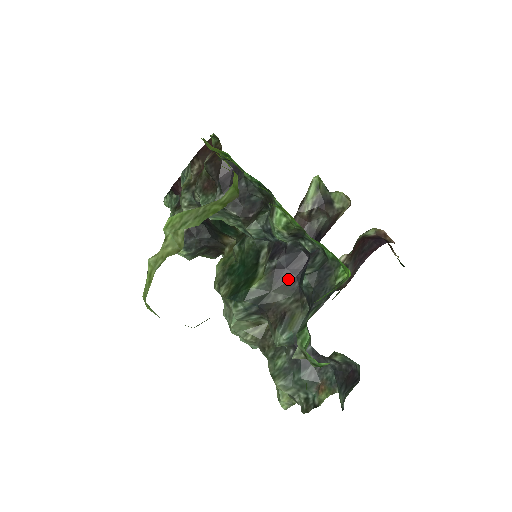
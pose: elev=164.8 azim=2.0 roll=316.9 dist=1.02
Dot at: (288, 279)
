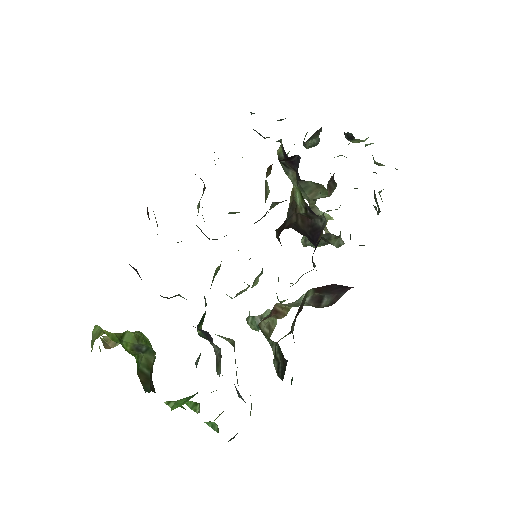
Dot at: (211, 341)
